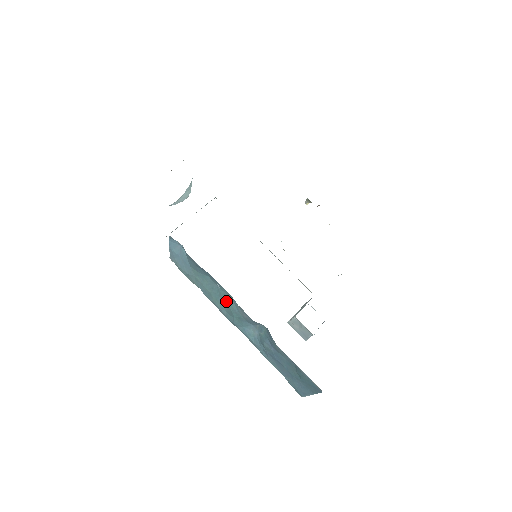
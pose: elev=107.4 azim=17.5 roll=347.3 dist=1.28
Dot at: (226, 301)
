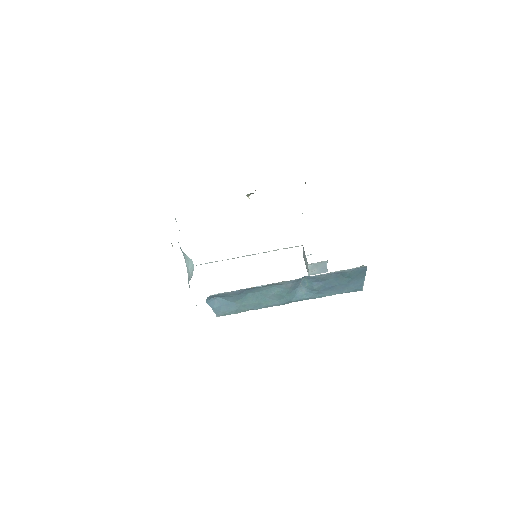
Dot at: (271, 293)
